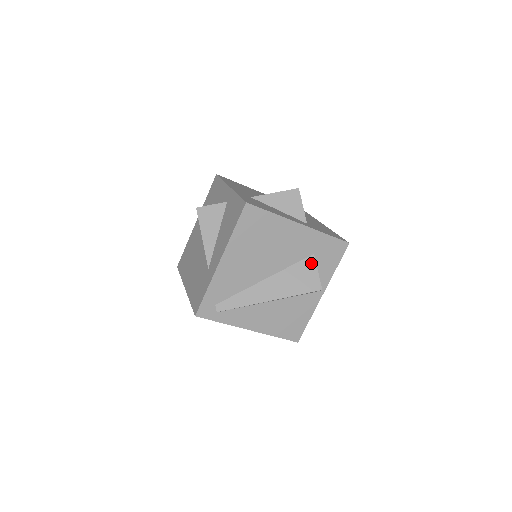
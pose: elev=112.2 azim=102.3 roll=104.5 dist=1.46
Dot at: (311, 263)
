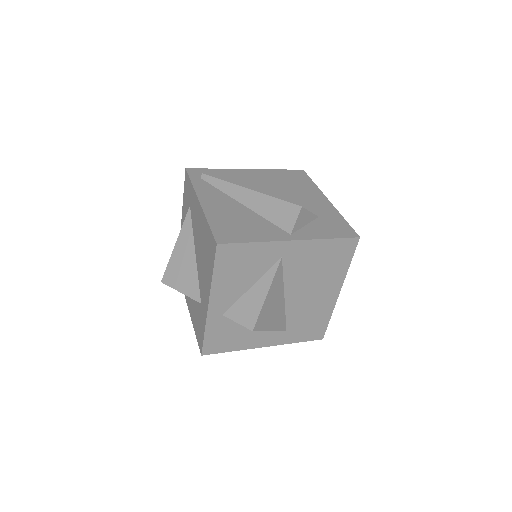
Dot at: occluded
